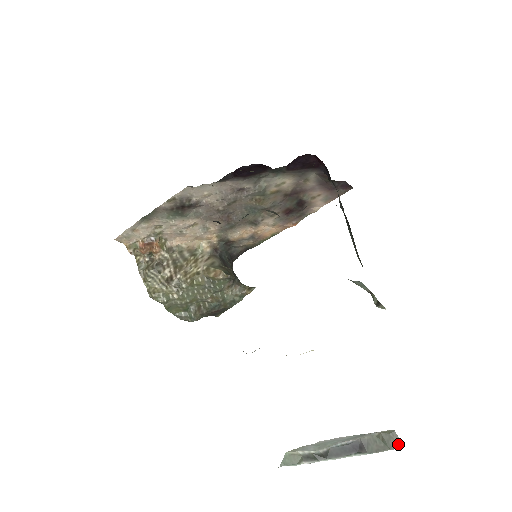
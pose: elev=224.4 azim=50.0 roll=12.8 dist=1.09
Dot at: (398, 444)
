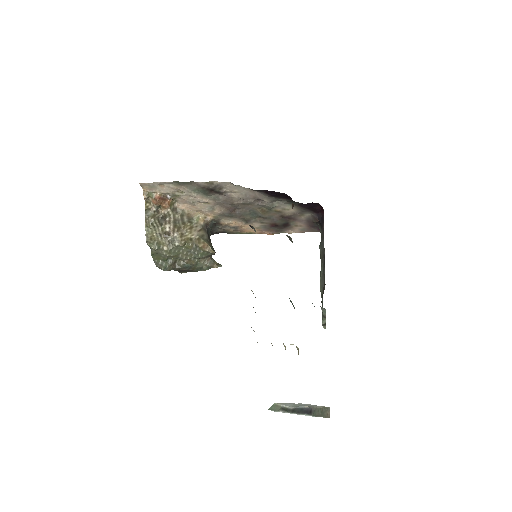
Dot at: (328, 415)
